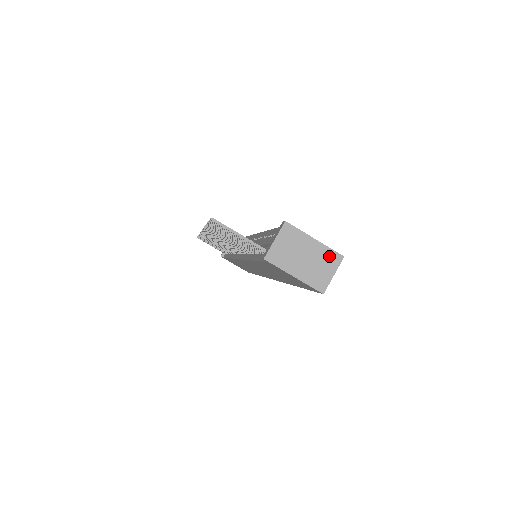
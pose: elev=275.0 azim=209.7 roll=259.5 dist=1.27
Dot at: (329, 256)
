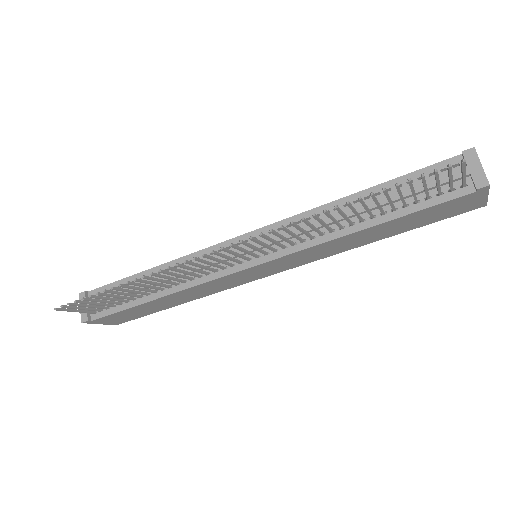
Dot at: occluded
